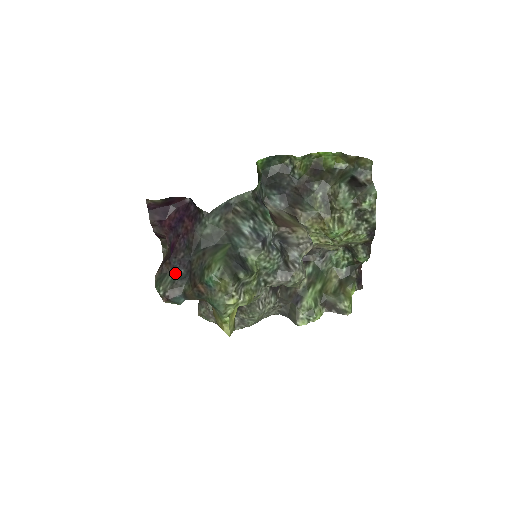
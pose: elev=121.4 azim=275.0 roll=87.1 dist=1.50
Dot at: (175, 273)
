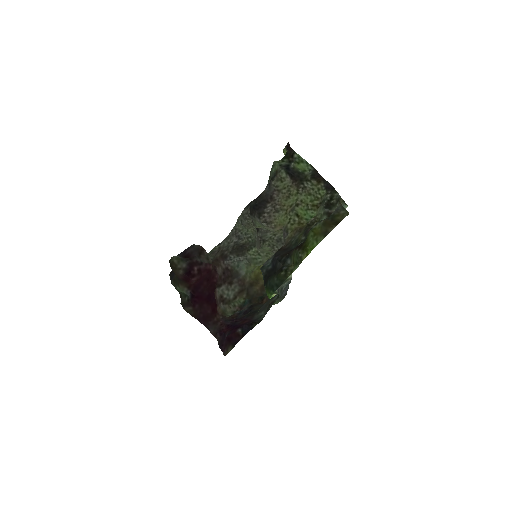
Dot at: (240, 311)
